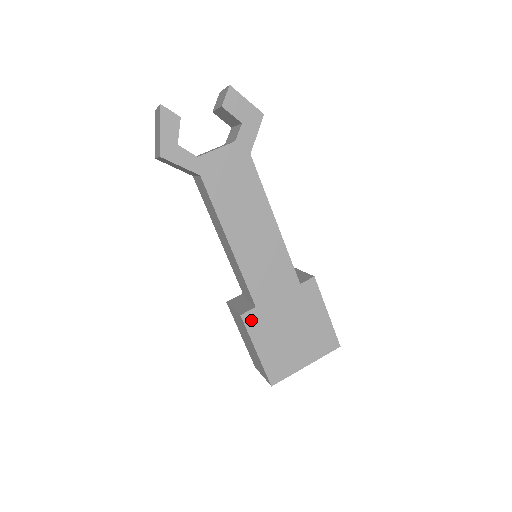
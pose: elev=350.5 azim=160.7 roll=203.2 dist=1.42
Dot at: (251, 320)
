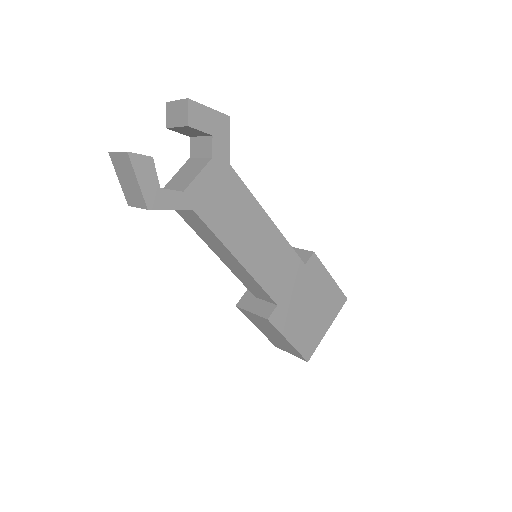
Dot at: (277, 318)
